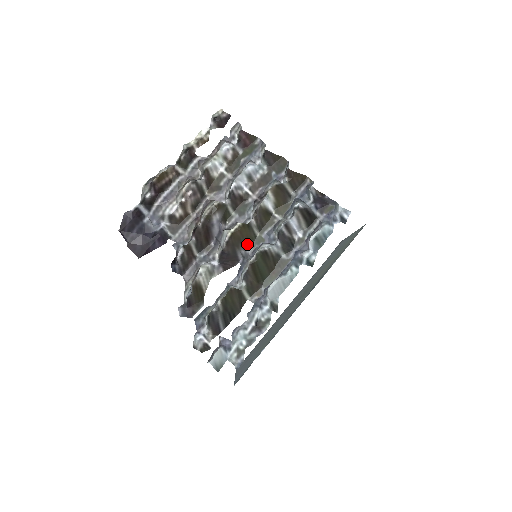
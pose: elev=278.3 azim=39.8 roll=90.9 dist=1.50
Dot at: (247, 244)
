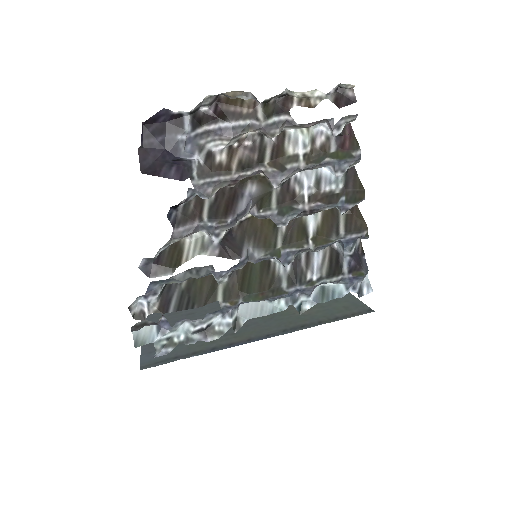
Dot at: (261, 246)
